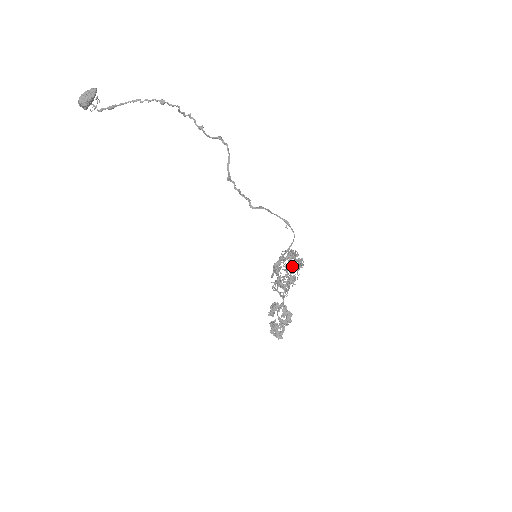
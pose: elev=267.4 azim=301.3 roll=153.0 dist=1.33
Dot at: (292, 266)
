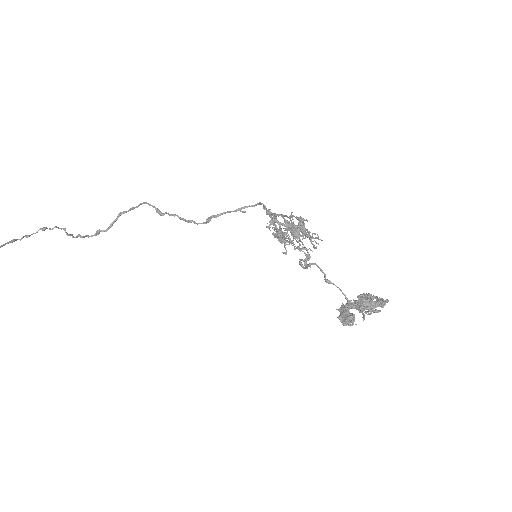
Dot at: (284, 216)
